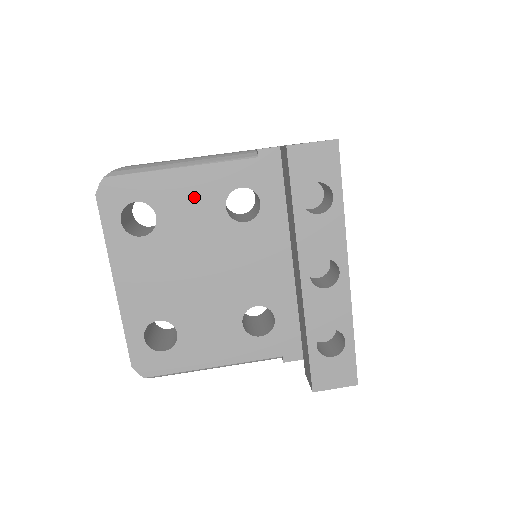
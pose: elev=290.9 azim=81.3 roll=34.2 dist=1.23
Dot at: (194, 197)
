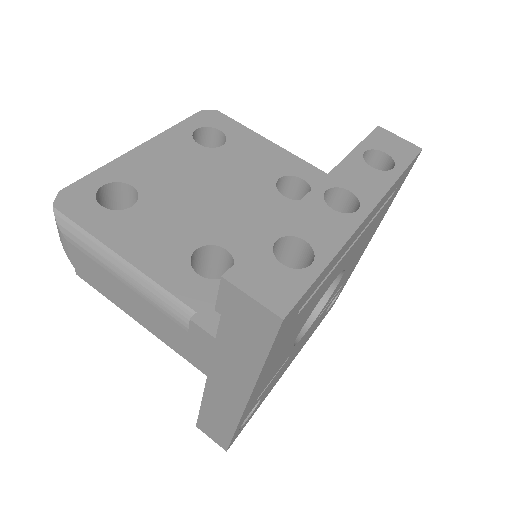
Dot at: (263, 158)
